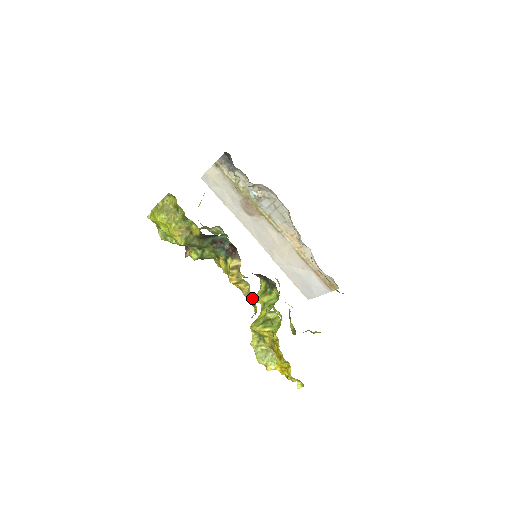
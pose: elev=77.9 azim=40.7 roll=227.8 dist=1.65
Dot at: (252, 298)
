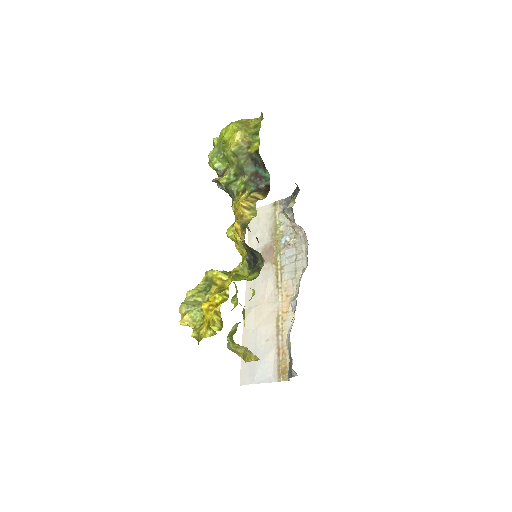
Dot at: occluded
